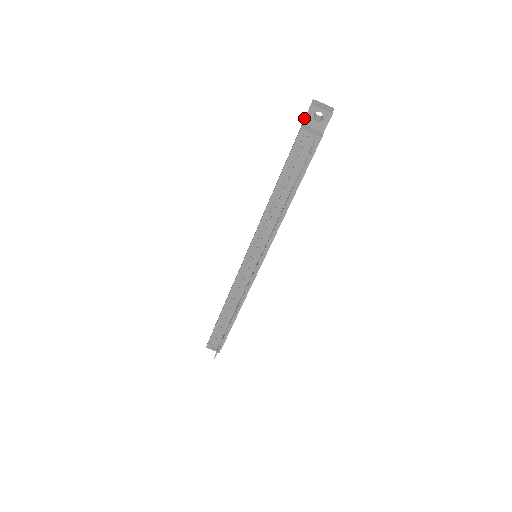
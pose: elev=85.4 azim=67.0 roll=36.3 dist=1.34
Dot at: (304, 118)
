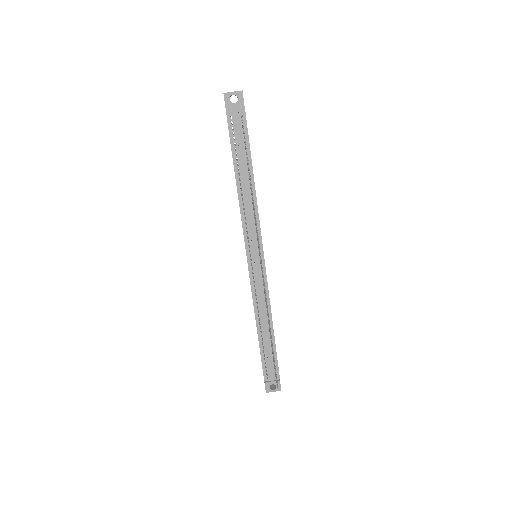
Dot at: occluded
